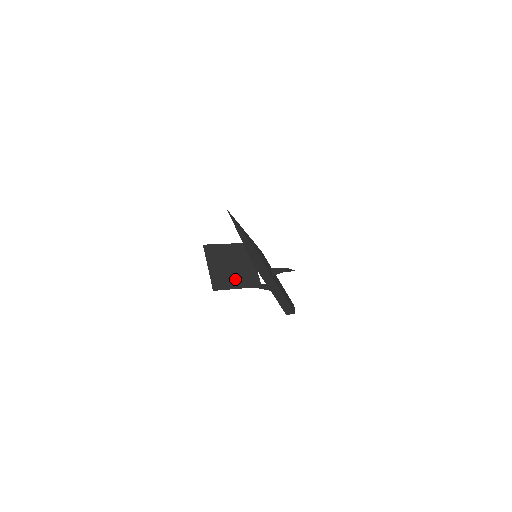
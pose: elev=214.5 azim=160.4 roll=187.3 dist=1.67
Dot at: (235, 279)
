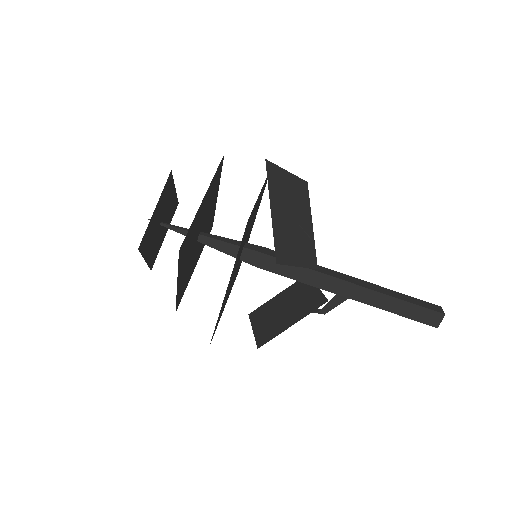
Dot at: (288, 318)
